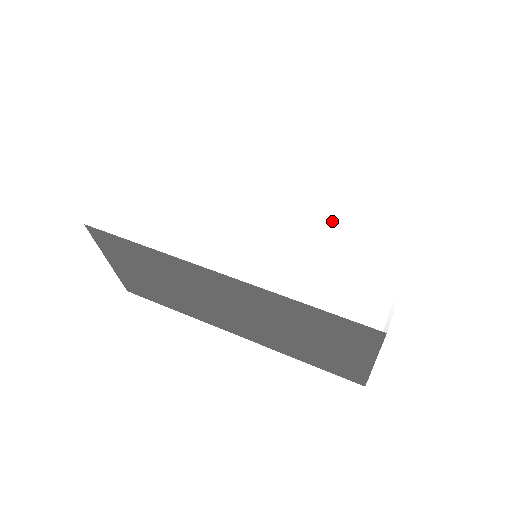
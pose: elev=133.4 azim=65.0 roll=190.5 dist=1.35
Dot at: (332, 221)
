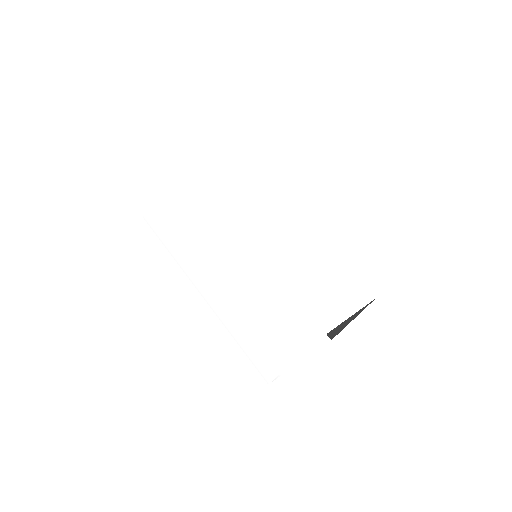
Dot at: (269, 307)
